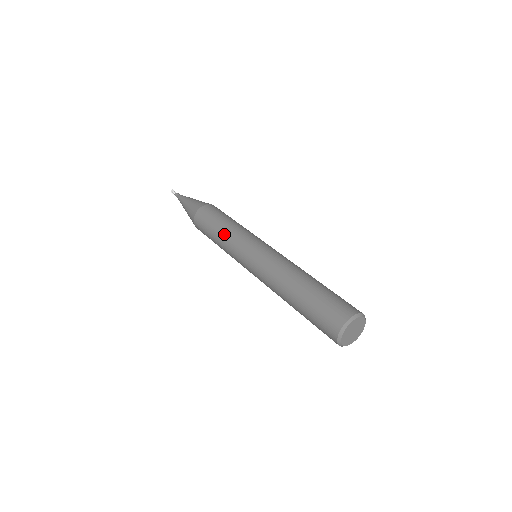
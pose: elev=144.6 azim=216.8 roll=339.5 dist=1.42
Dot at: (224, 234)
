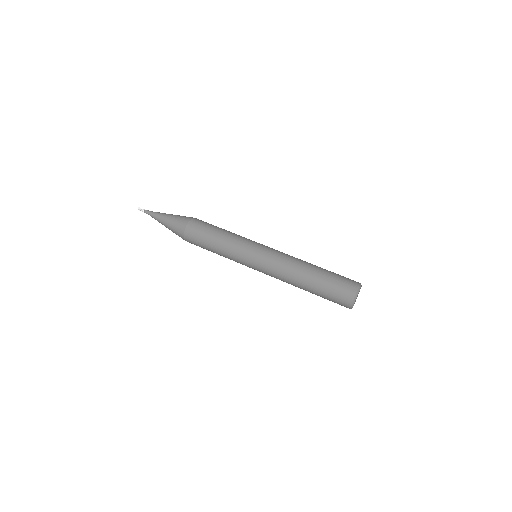
Dot at: (223, 249)
